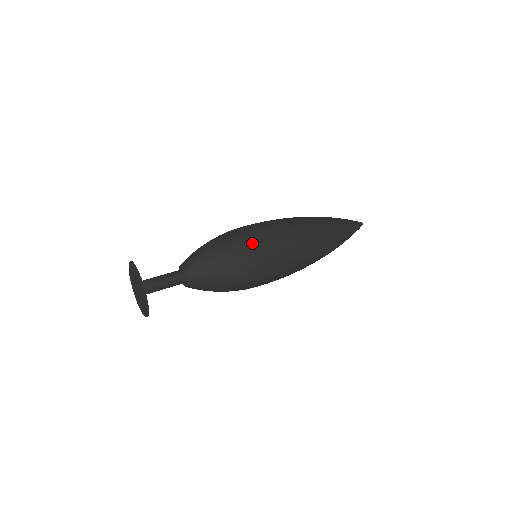
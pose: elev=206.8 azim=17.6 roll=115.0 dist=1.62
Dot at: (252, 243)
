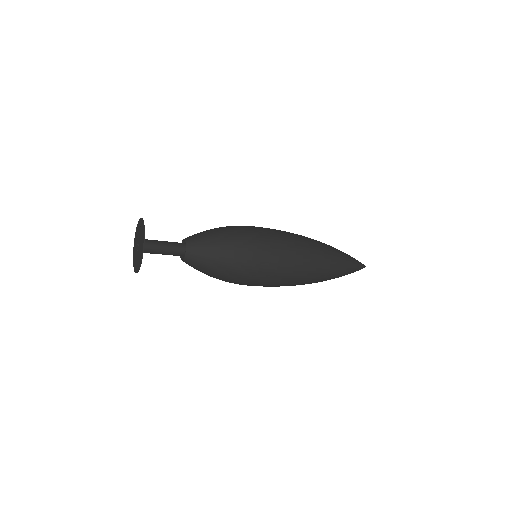
Dot at: (256, 259)
